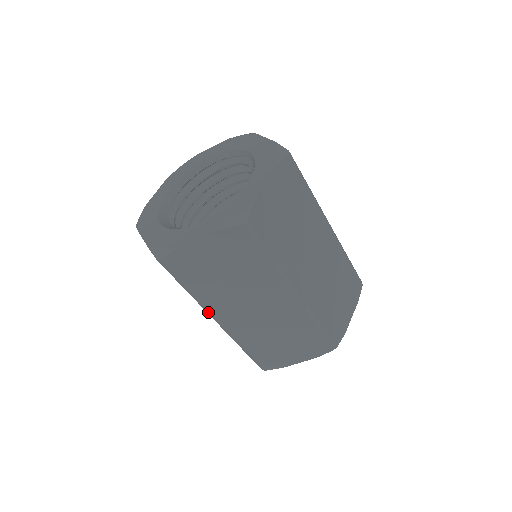
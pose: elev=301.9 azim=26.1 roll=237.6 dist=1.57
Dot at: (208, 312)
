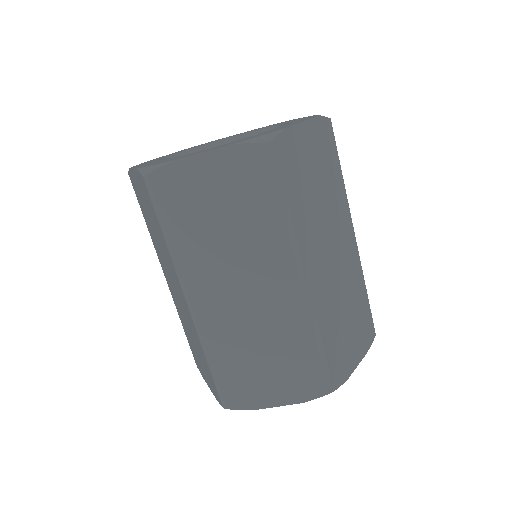
Dot at: (181, 280)
